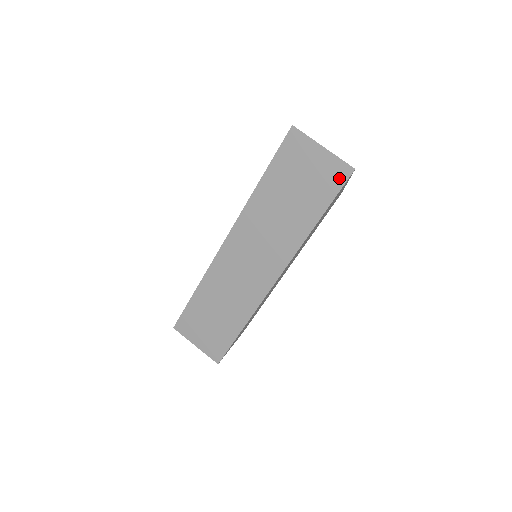
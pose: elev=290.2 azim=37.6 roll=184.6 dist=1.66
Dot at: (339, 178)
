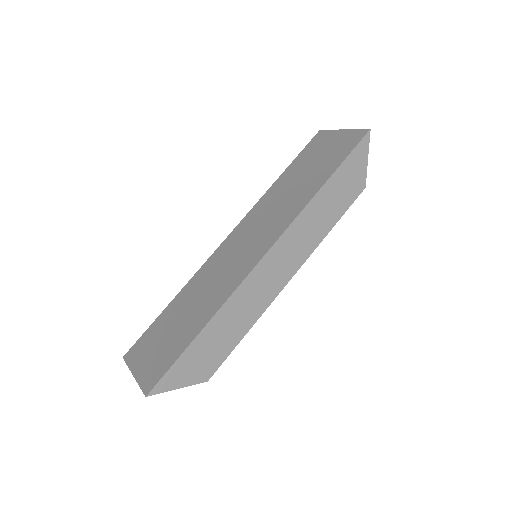
Dot at: (354, 141)
